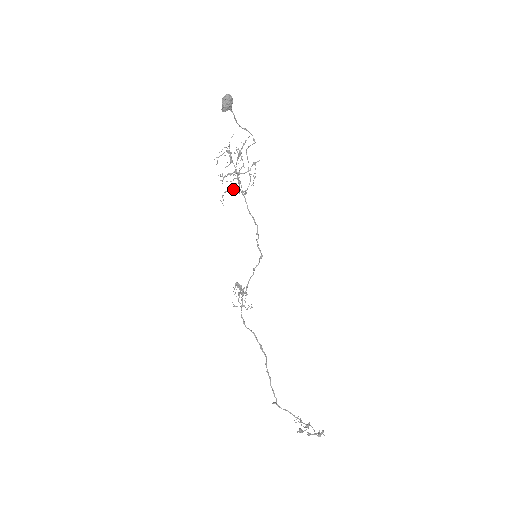
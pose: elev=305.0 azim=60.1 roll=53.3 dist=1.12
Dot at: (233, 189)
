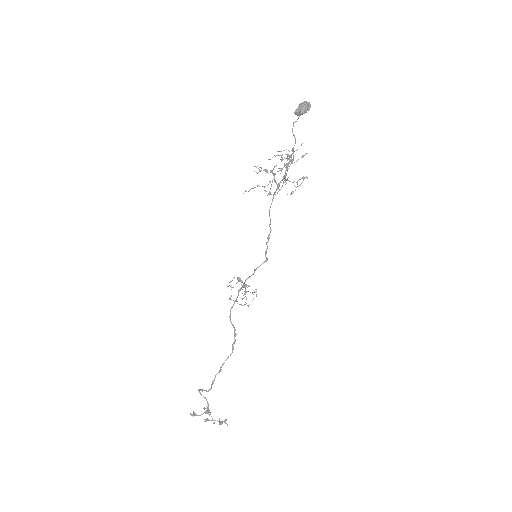
Dot at: occluded
